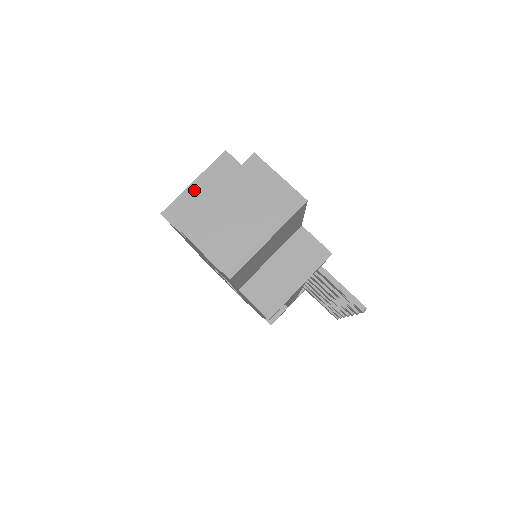
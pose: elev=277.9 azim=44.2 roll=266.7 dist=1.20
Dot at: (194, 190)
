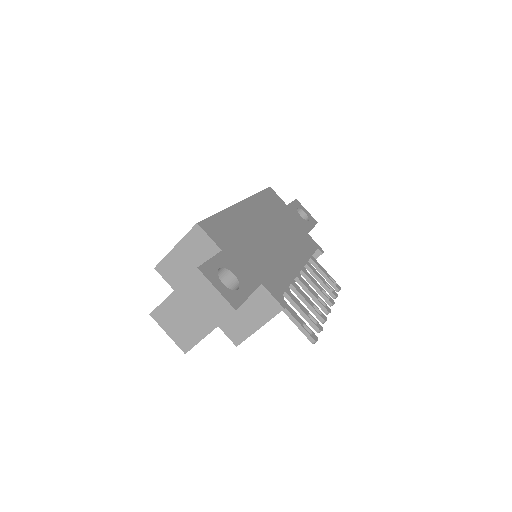
Dot at: (176, 253)
